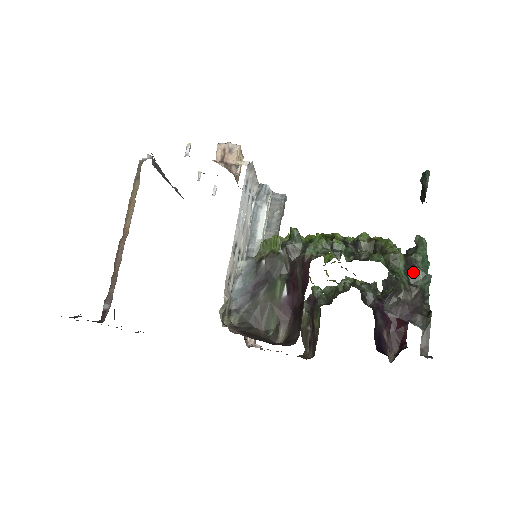
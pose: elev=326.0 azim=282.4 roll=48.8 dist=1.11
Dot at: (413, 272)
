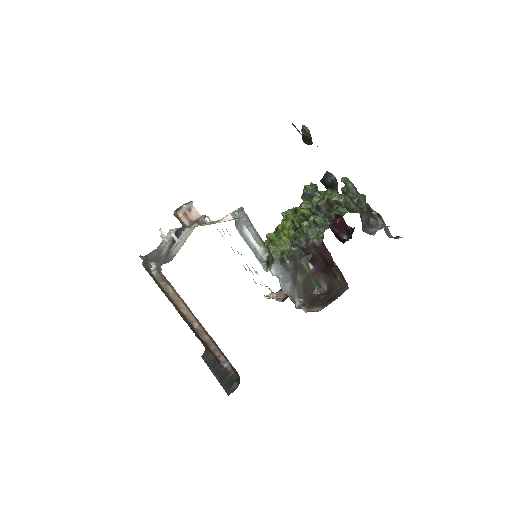
Dot at: (358, 201)
